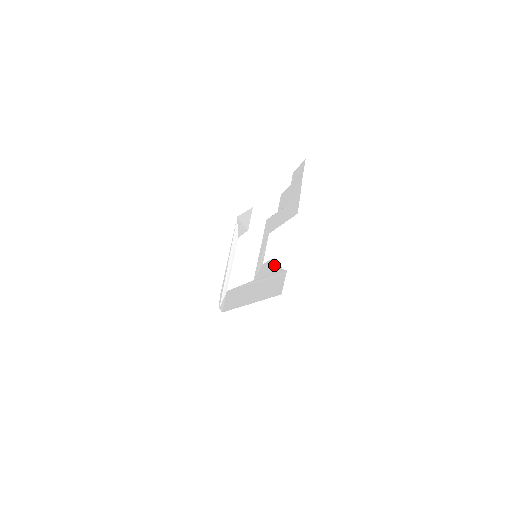
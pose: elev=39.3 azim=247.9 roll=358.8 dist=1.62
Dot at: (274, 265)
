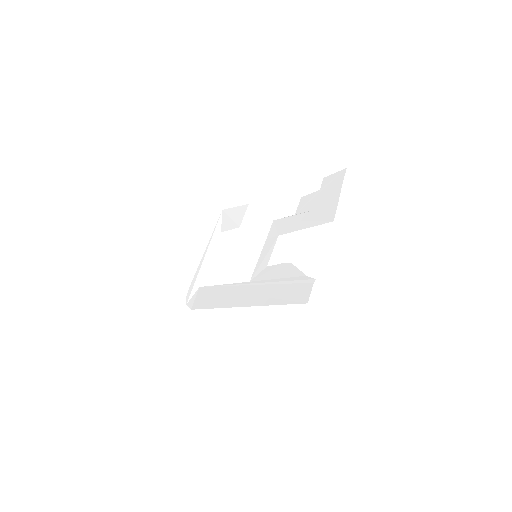
Dot at: (290, 270)
